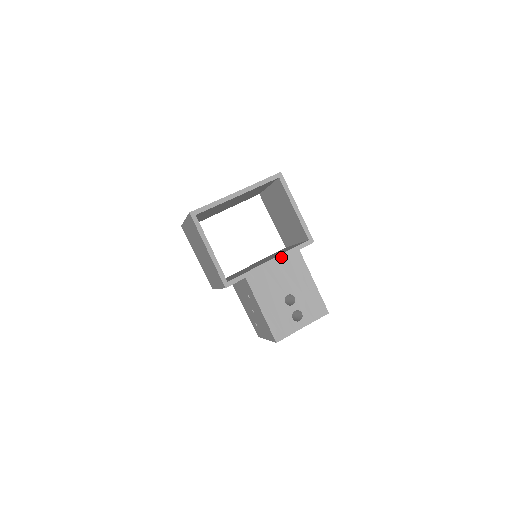
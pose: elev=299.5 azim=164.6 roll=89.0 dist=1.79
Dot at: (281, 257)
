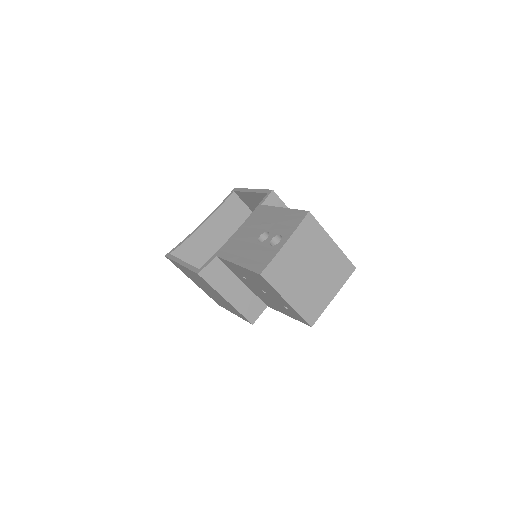
Dot at: (246, 222)
